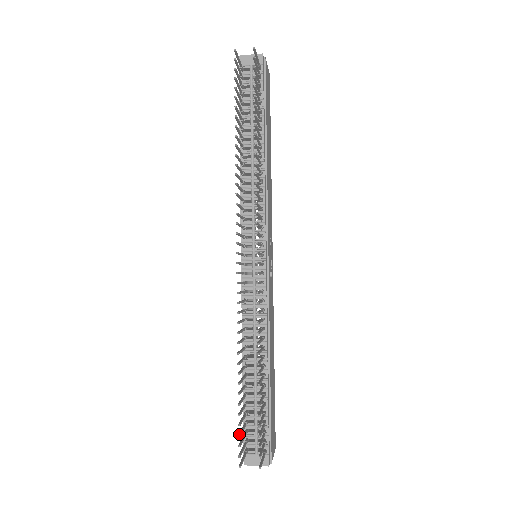
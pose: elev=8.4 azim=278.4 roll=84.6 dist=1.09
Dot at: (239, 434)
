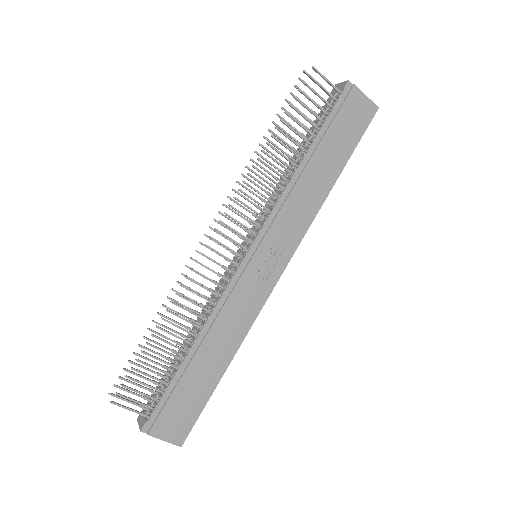
Dot at: (125, 368)
